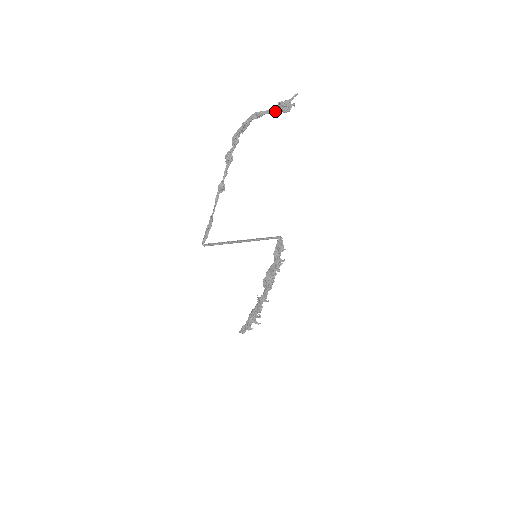
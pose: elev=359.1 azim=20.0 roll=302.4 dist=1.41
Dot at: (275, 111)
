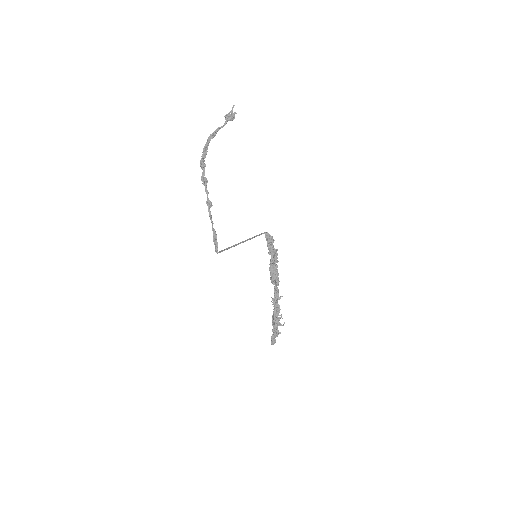
Dot at: (224, 124)
